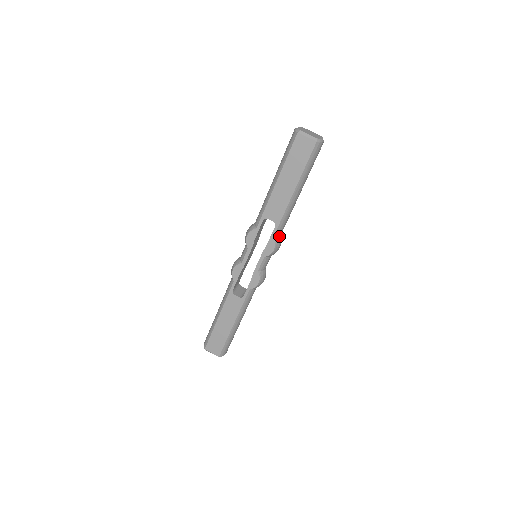
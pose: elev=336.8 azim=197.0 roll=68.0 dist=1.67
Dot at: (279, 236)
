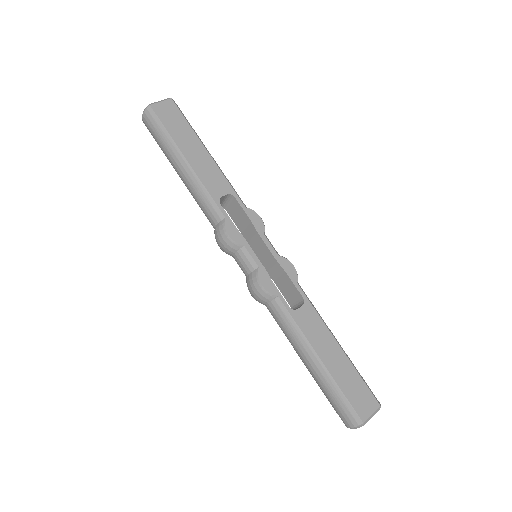
Dot at: occluded
